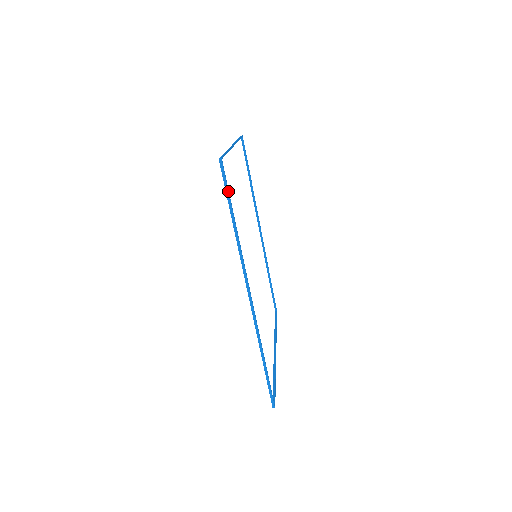
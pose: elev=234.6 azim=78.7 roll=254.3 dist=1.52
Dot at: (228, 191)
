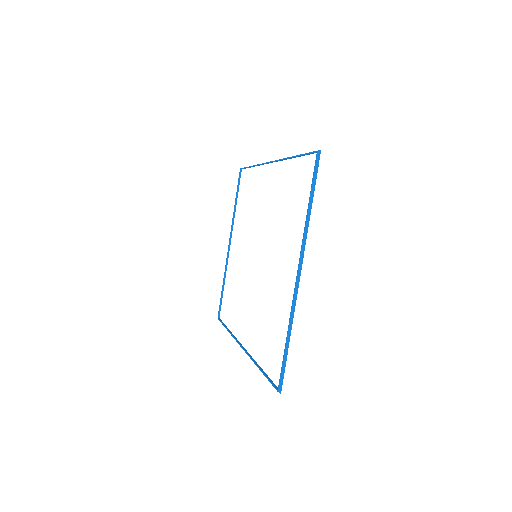
Dot at: occluded
